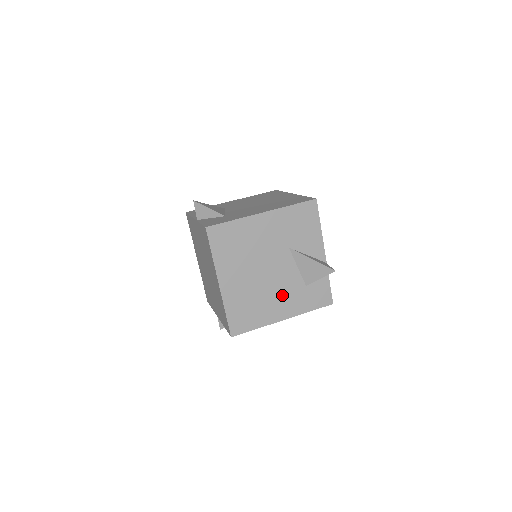
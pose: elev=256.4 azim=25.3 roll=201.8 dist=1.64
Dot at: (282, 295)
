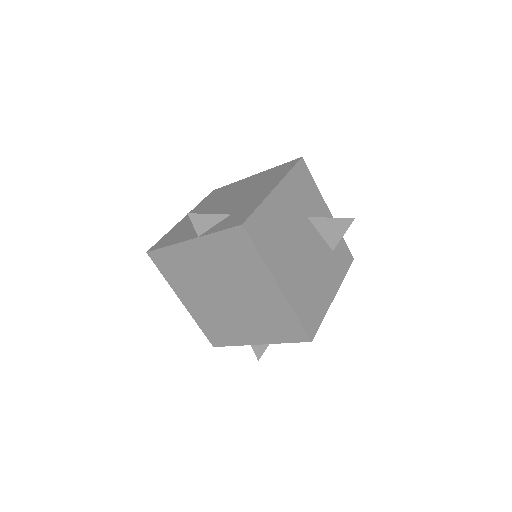
Dot at: (323, 270)
